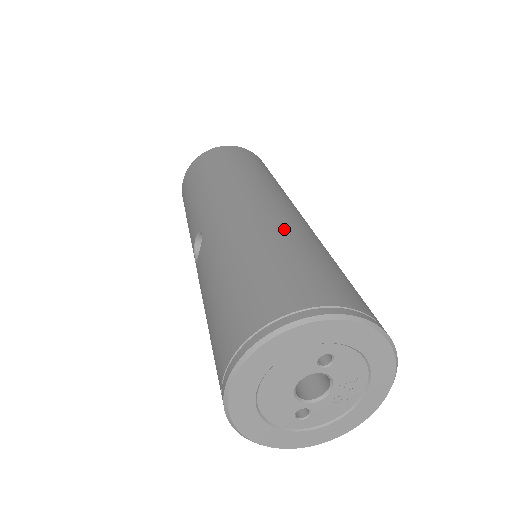
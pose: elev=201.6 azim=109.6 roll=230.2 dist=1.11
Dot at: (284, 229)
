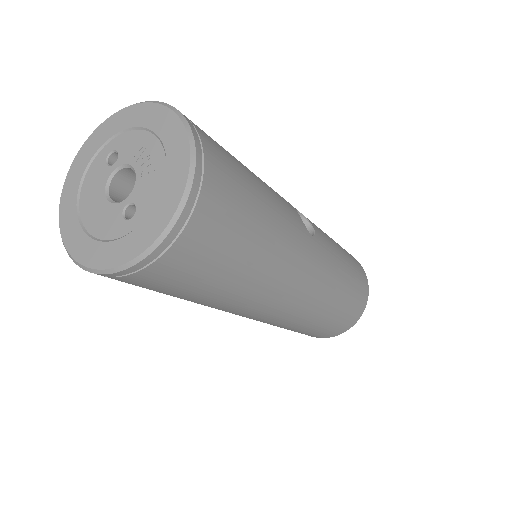
Dot at: occluded
